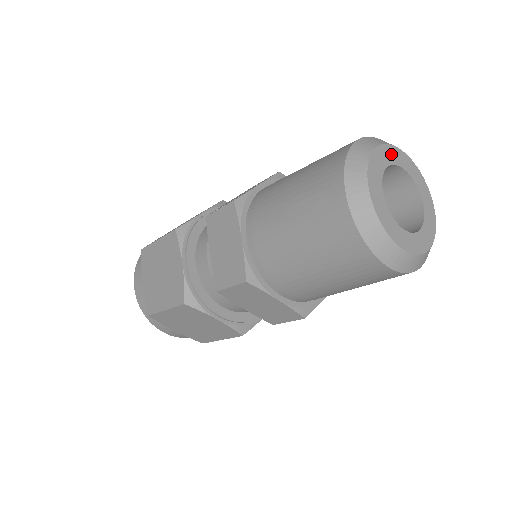
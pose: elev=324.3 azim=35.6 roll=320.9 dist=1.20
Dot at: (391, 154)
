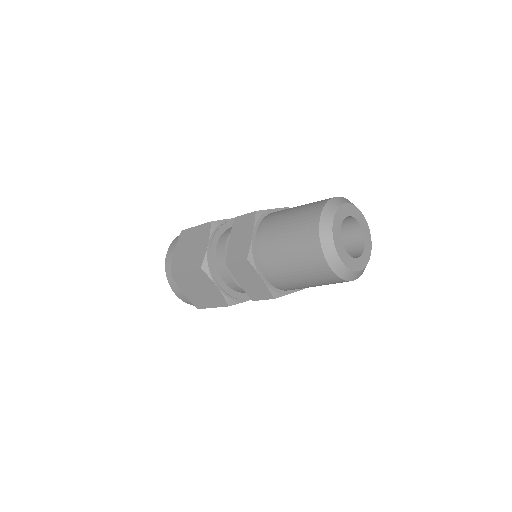
Dot at: (354, 211)
